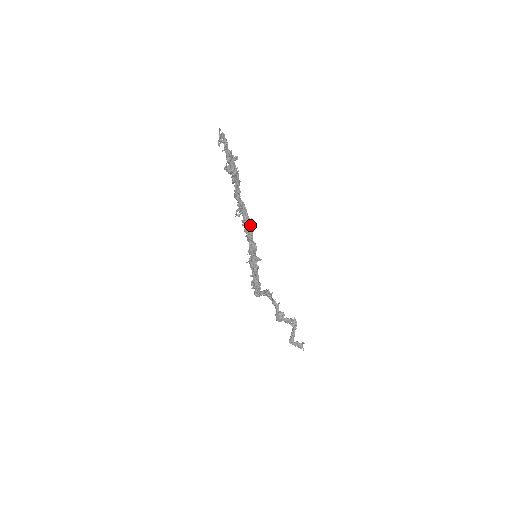
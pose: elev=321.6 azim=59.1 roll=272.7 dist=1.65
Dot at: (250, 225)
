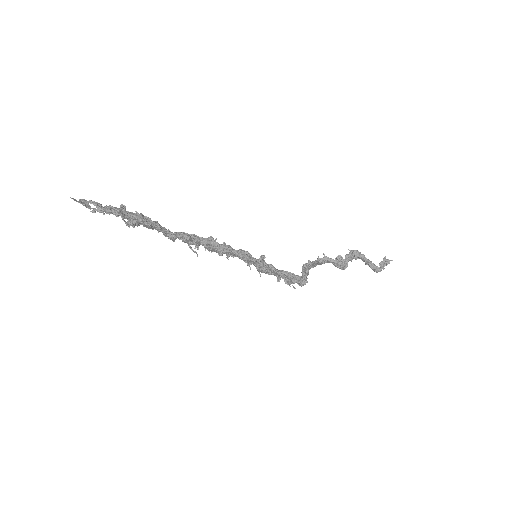
Dot at: (215, 242)
